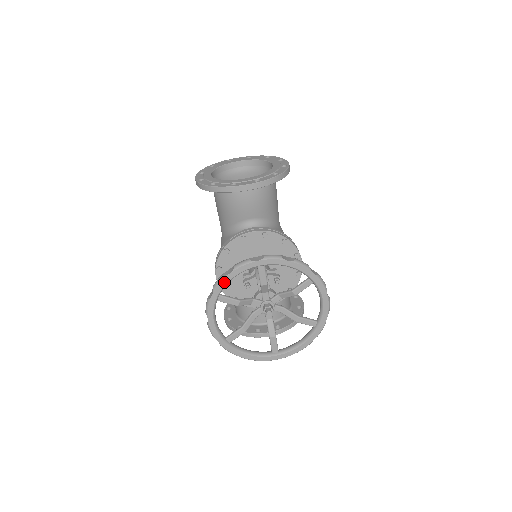
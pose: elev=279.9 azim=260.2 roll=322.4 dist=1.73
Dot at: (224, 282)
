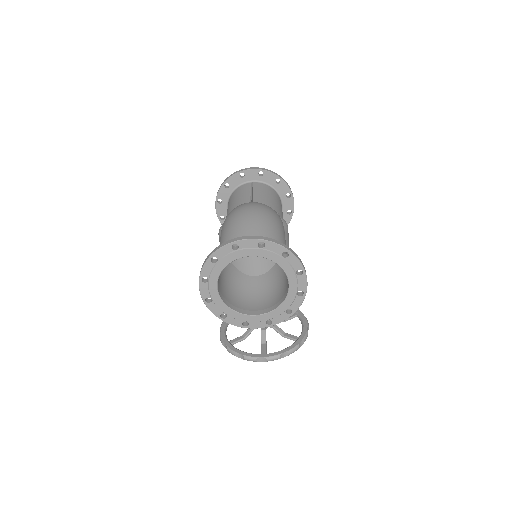
Dot at: occluded
